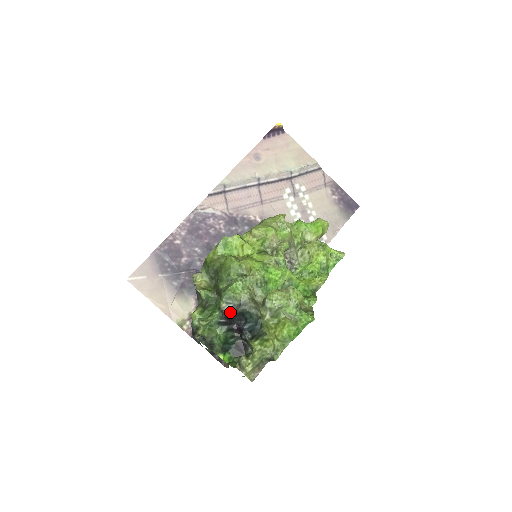
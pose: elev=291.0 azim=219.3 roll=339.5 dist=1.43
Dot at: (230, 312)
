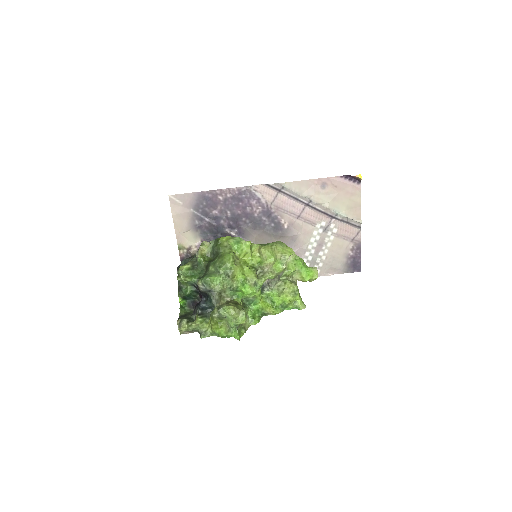
Dot at: (201, 290)
